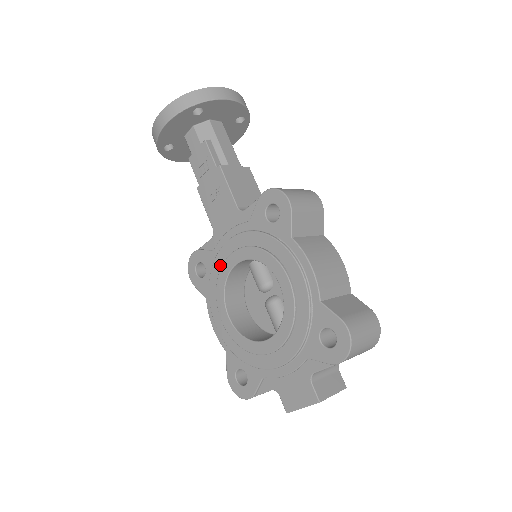
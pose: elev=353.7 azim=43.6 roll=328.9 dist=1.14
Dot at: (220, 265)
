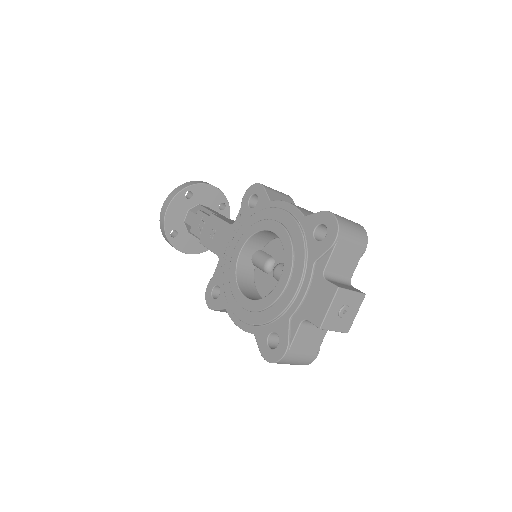
Dot at: (229, 269)
